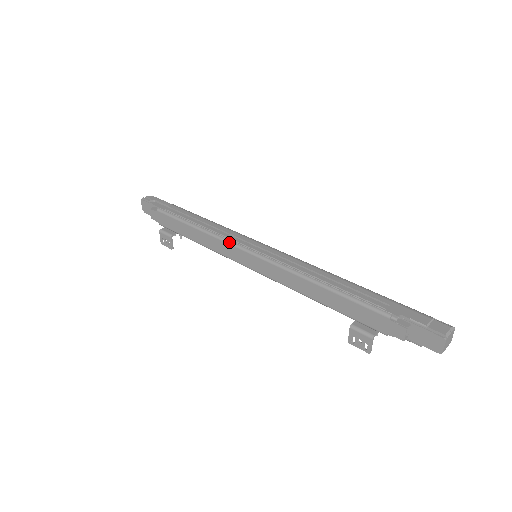
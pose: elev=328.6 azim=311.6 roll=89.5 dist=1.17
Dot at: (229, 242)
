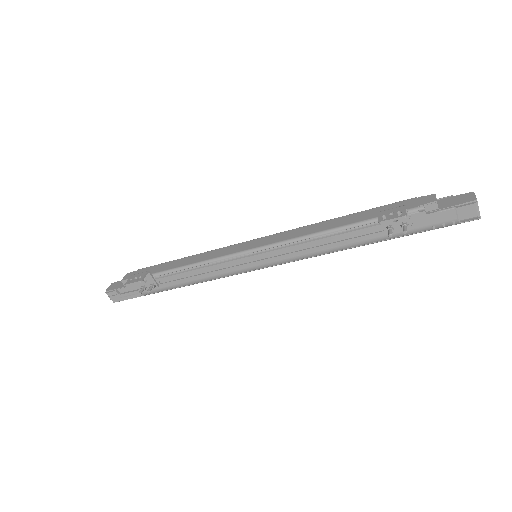
Dot at: (231, 245)
